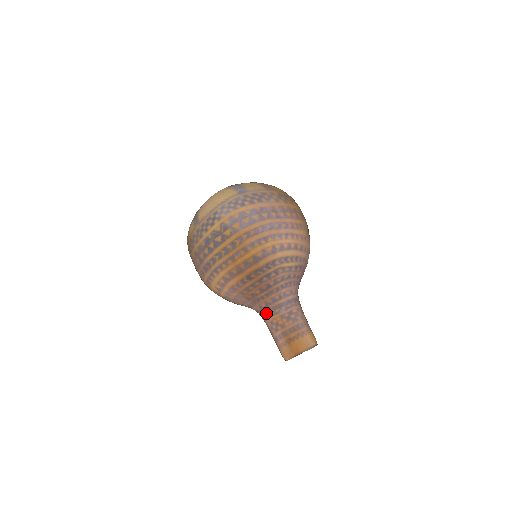
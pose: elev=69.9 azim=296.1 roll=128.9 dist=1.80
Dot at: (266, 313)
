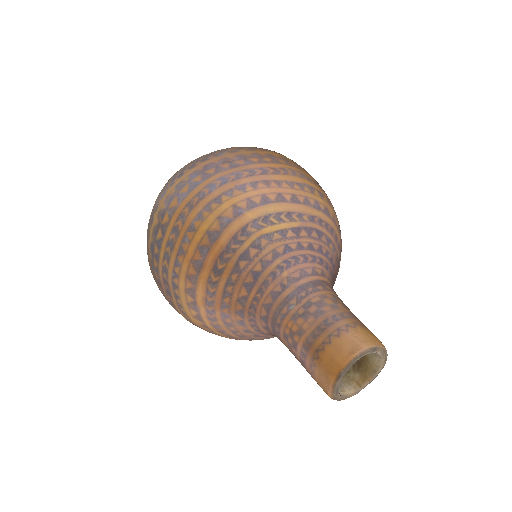
Dot at: (273, 324)
